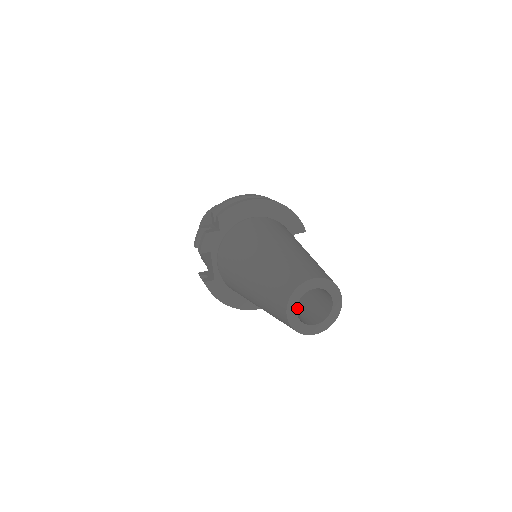
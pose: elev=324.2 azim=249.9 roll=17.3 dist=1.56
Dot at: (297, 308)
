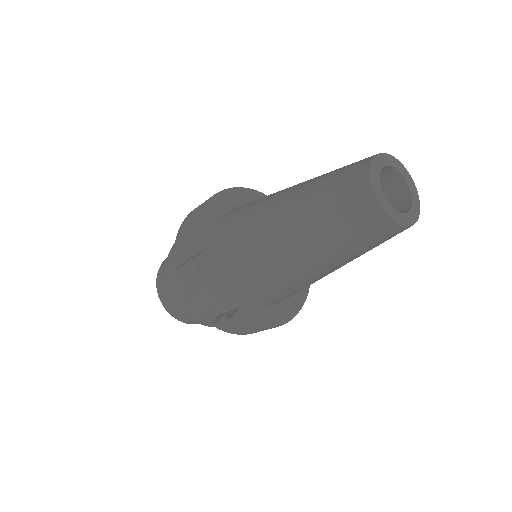
Dot at: occluded
